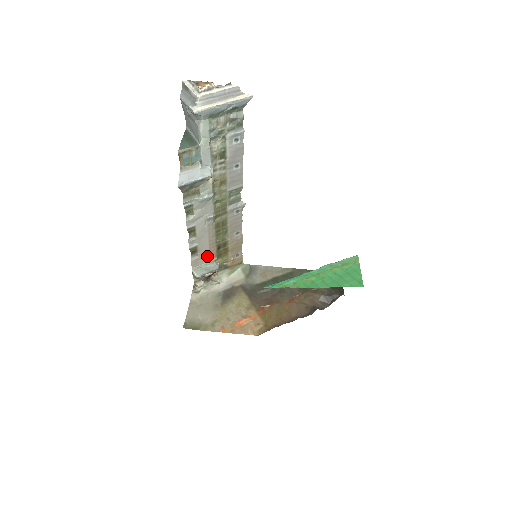
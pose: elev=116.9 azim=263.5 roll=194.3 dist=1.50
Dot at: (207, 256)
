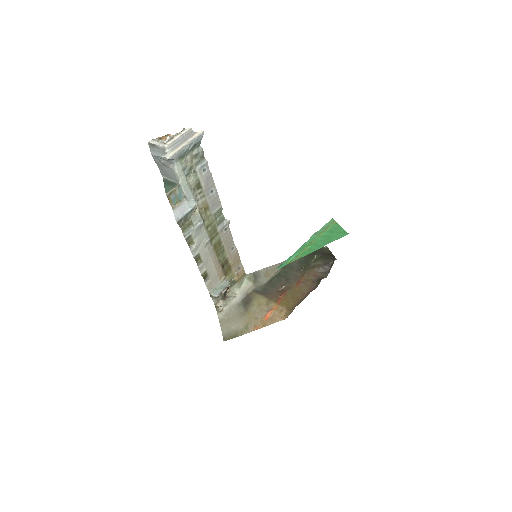
Dot at: (217, 277)
